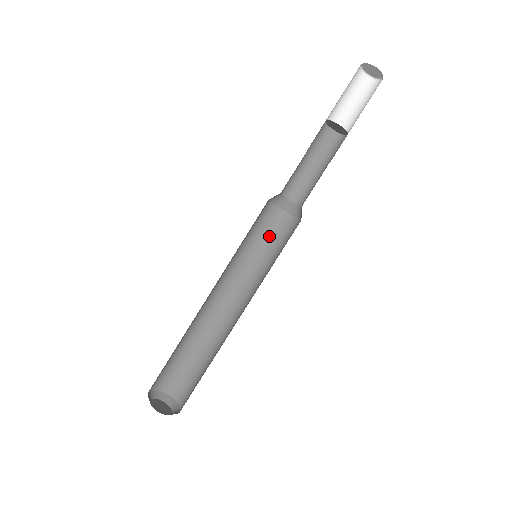
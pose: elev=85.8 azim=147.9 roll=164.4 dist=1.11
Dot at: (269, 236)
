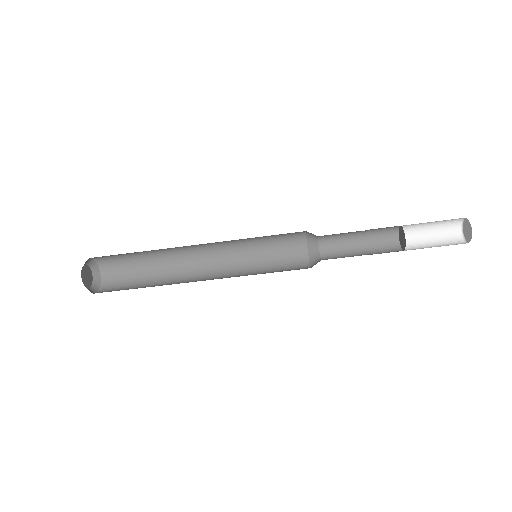
Dot at: (279, 249)
